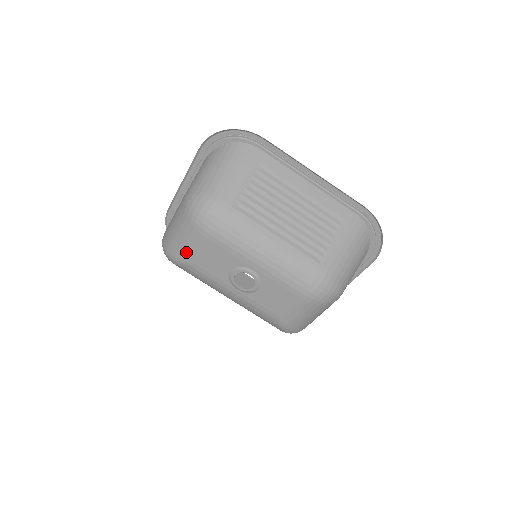
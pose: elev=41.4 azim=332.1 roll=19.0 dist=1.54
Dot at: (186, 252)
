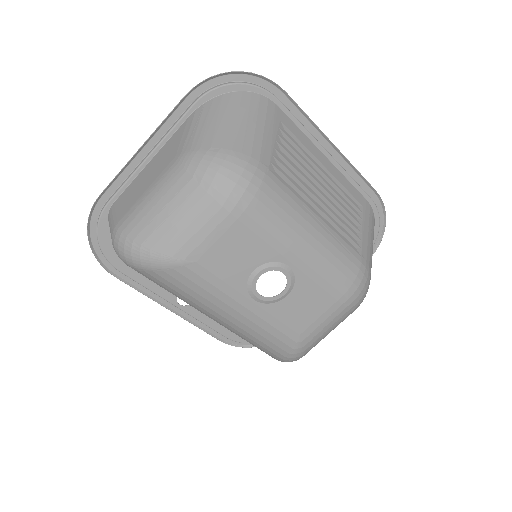
Dot at: (188, 244)
